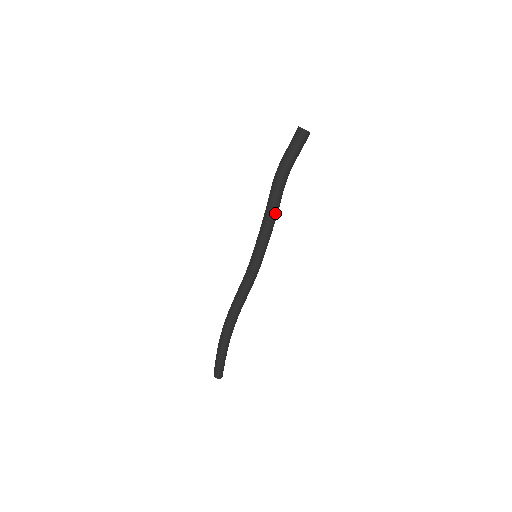
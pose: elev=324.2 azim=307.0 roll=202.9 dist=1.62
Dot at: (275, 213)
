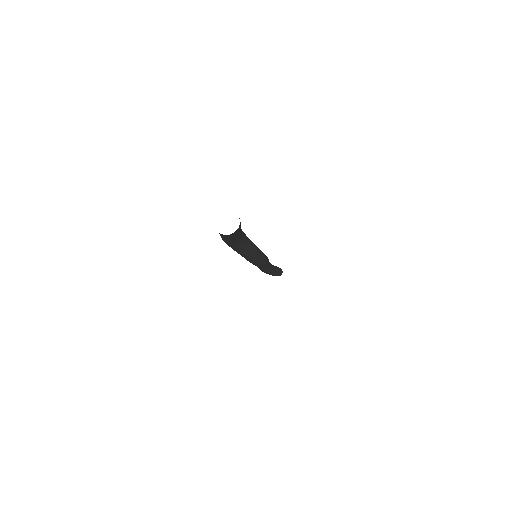
Dot at: (249, 255)
